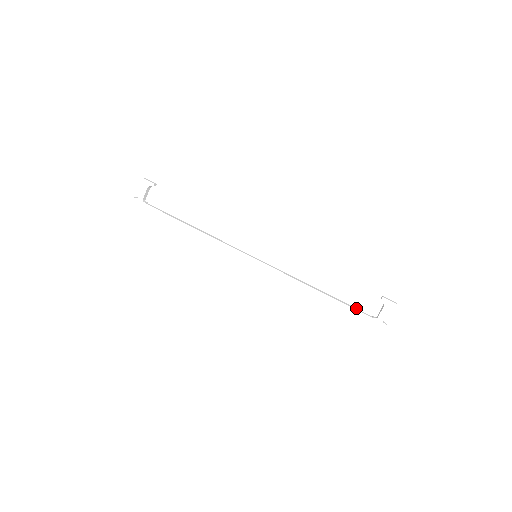
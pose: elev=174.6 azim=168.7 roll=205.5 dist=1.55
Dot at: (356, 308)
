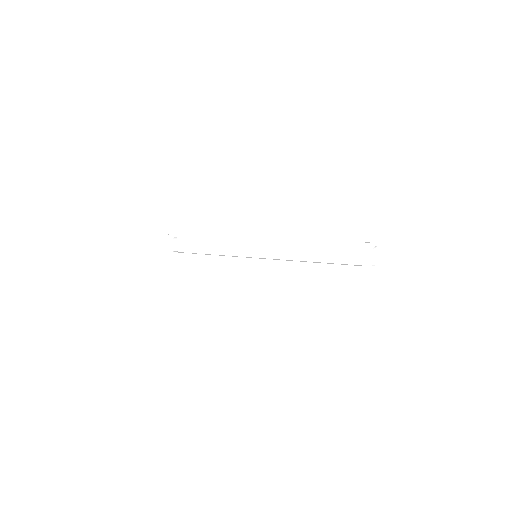
Dot at: occluded
